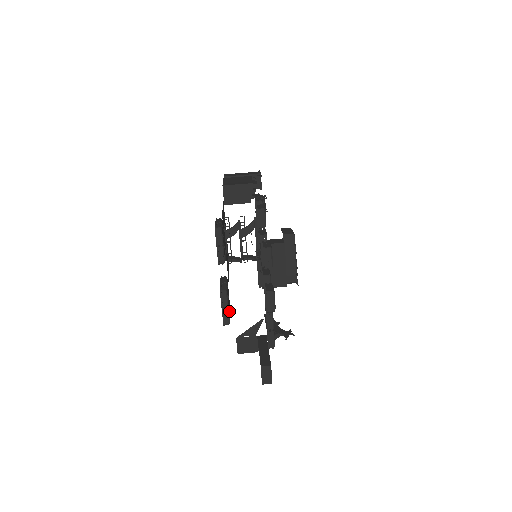
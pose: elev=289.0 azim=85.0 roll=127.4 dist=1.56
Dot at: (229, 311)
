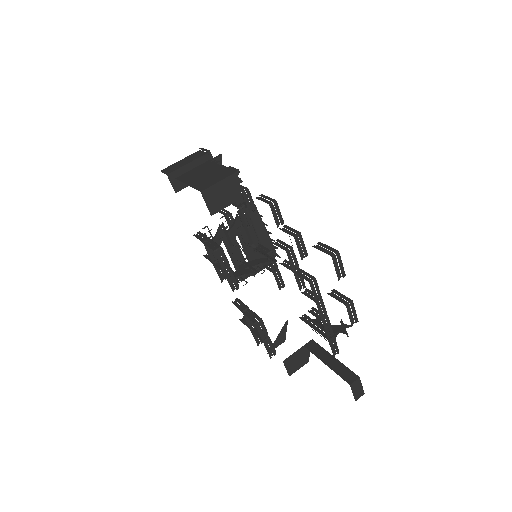
Dot at: occluded
